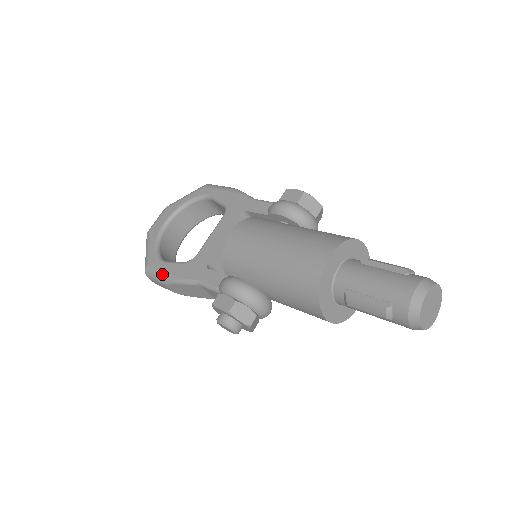
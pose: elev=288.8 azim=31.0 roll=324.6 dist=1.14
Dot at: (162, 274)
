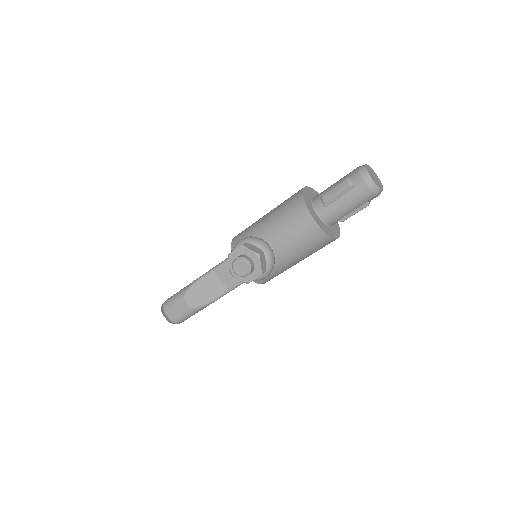
Dot at: (180, 291)
